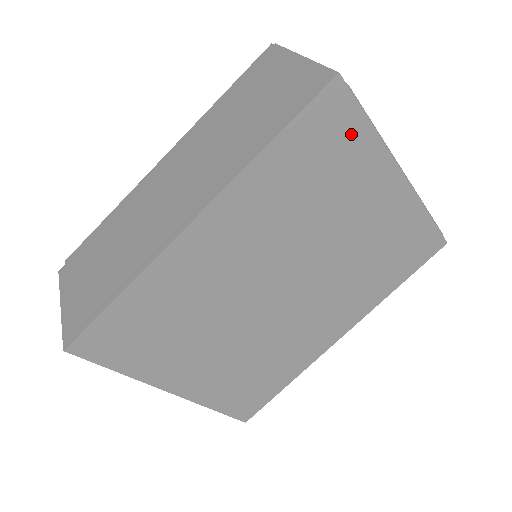
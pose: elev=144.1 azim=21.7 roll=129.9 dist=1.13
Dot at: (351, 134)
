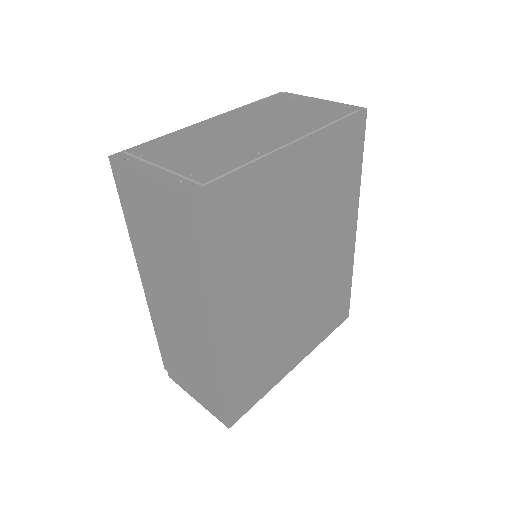
Dot at: (238, 191)
